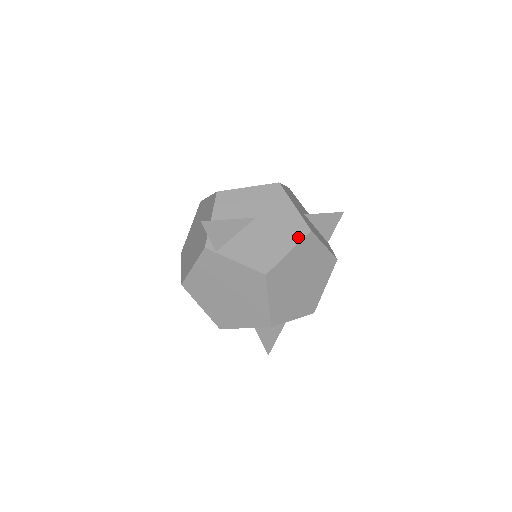
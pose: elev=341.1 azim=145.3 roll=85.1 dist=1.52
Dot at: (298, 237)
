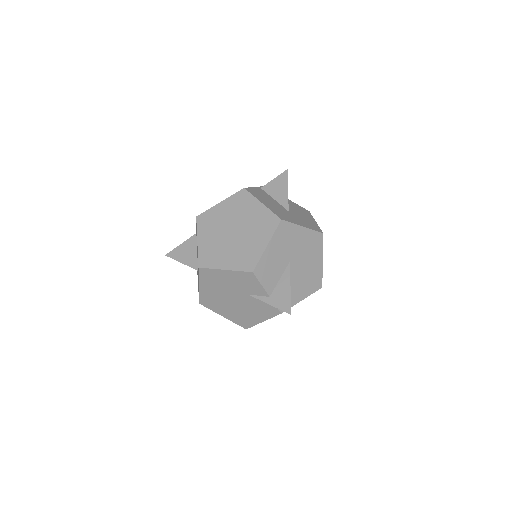
Dot at: (320, 246)
